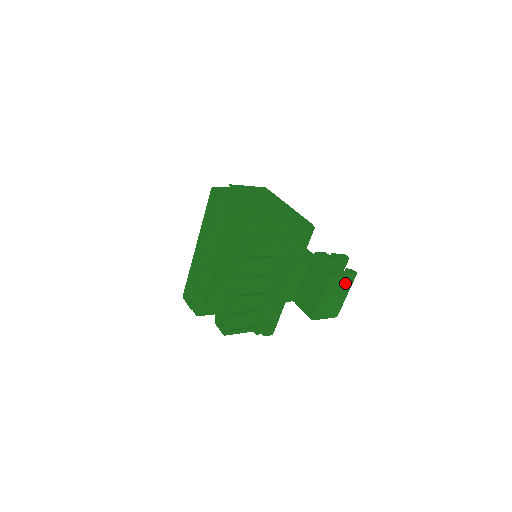
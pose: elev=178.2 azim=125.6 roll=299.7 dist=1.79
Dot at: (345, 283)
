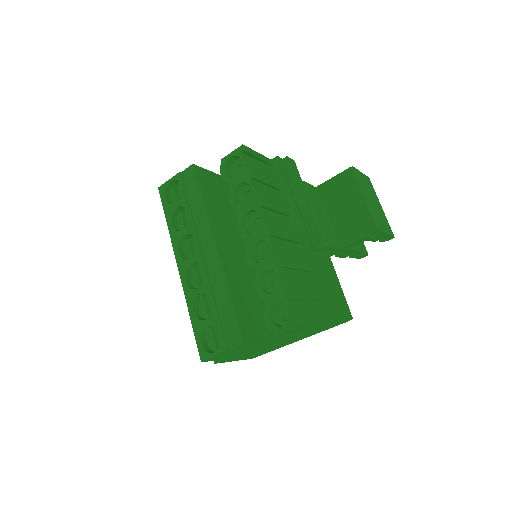
Dot at: (369, 186)
